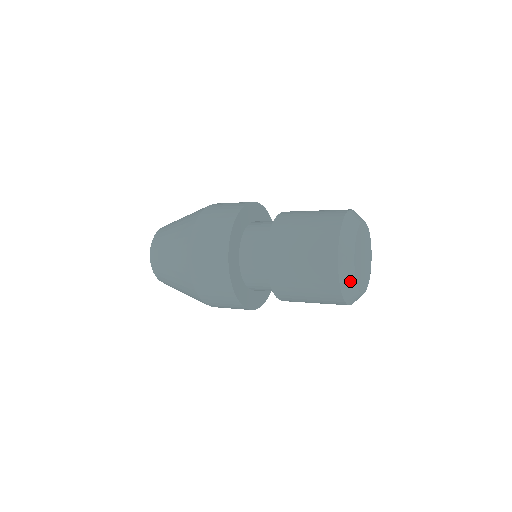
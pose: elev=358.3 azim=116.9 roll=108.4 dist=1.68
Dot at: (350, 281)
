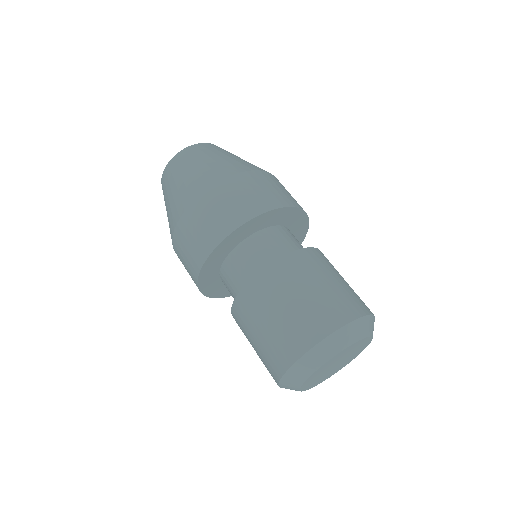
Dot at: occluded
